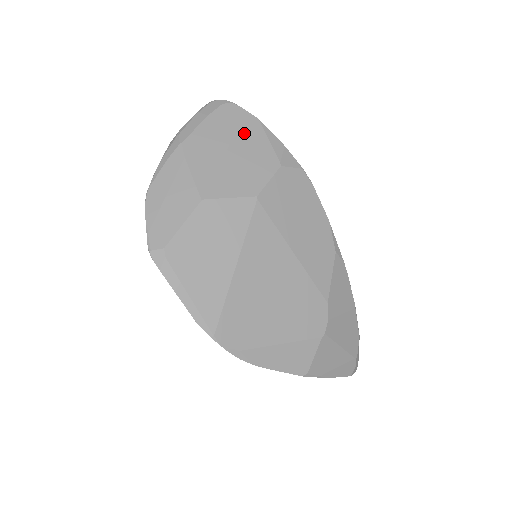
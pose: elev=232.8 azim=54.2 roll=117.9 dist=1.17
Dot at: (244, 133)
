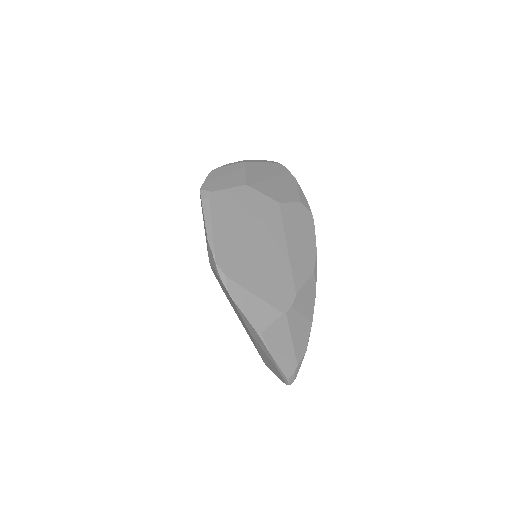
Dot at: (285, 178)
